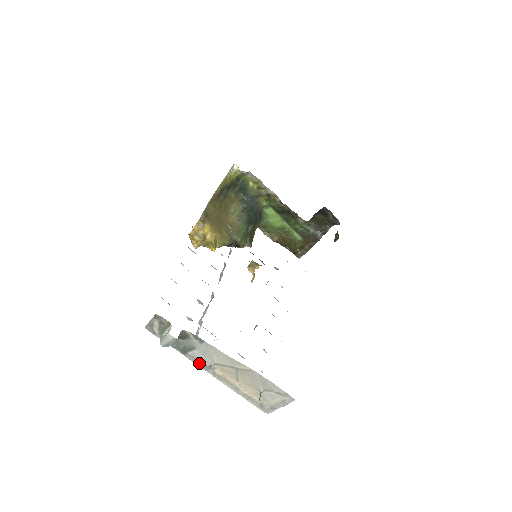
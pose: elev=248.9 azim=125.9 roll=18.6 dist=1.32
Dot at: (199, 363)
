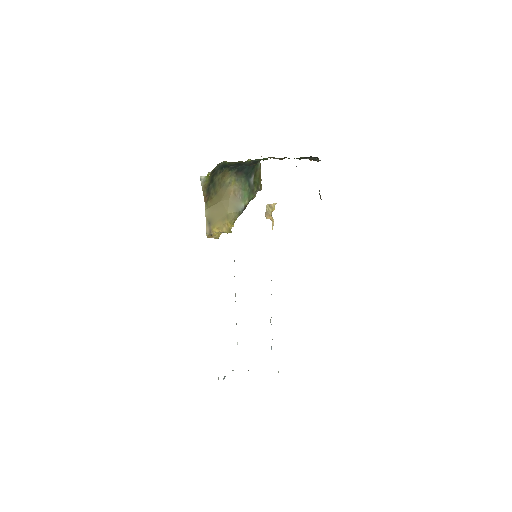
Dot at: occluded
